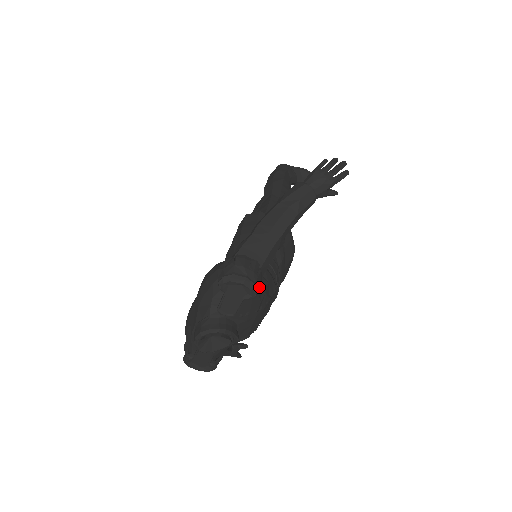
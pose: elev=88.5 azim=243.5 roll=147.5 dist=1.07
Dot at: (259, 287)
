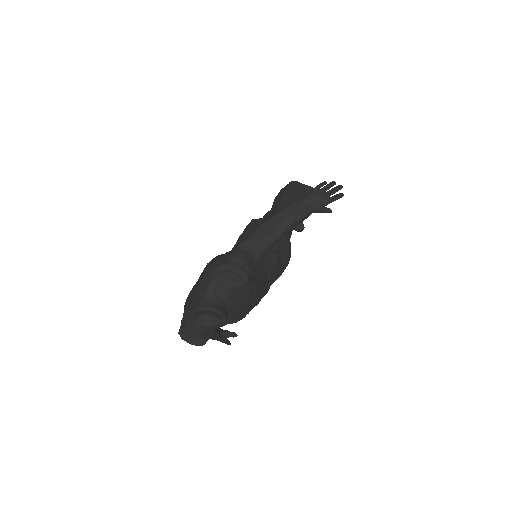
Dot at: (251, 278)
